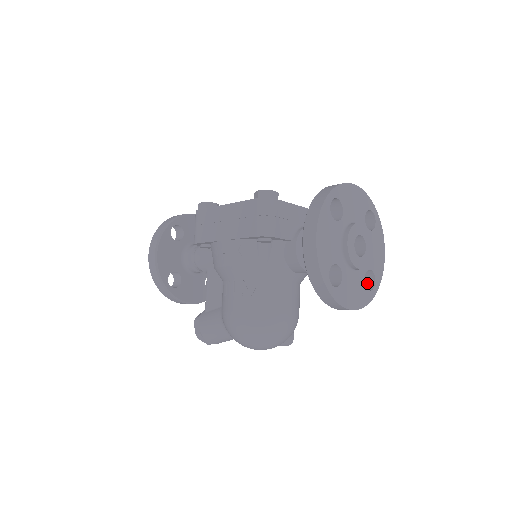
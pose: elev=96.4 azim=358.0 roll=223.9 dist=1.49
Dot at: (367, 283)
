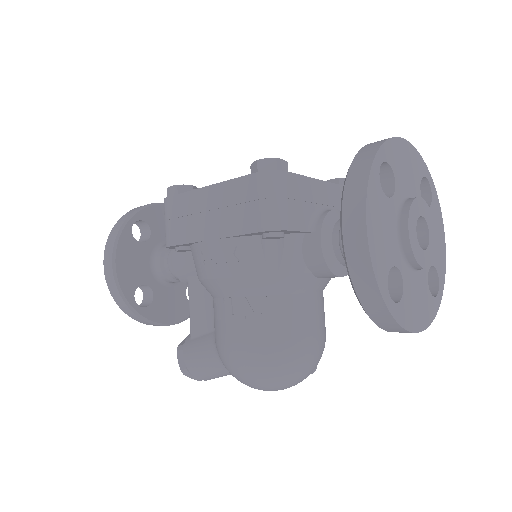
Dot at: occluded
